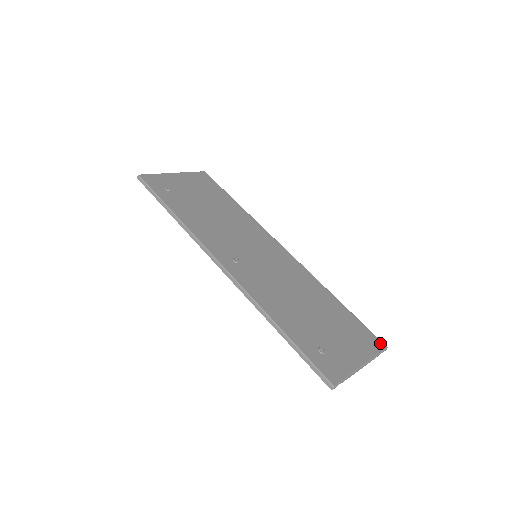
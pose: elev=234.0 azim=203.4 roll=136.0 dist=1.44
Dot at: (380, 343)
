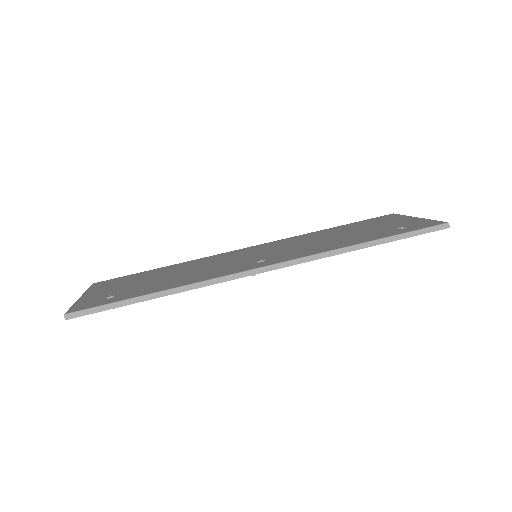
Dot at: (388, 215)
